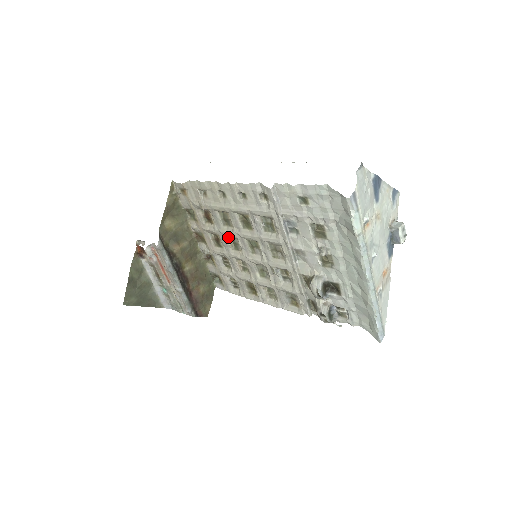
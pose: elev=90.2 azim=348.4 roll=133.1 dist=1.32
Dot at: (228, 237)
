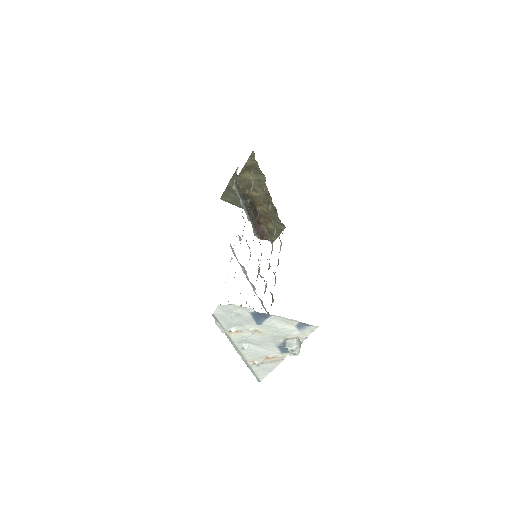
Dot at: occluded
